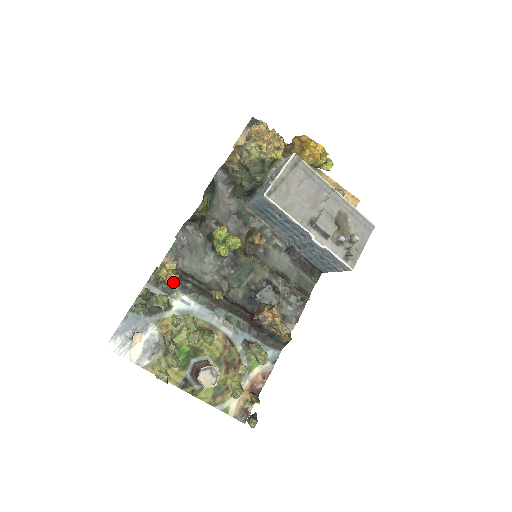
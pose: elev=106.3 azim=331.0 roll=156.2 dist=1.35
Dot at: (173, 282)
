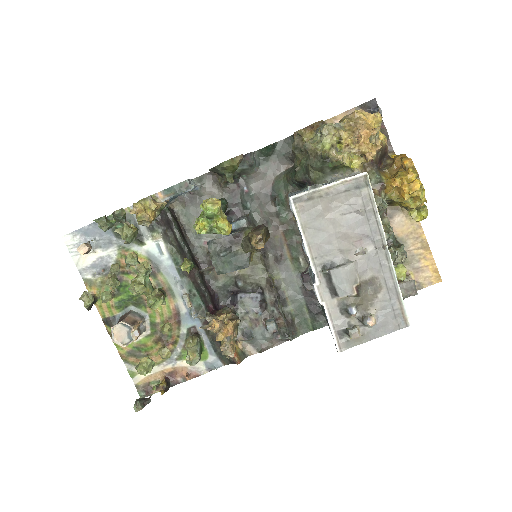
Dot at: (147, 222)
